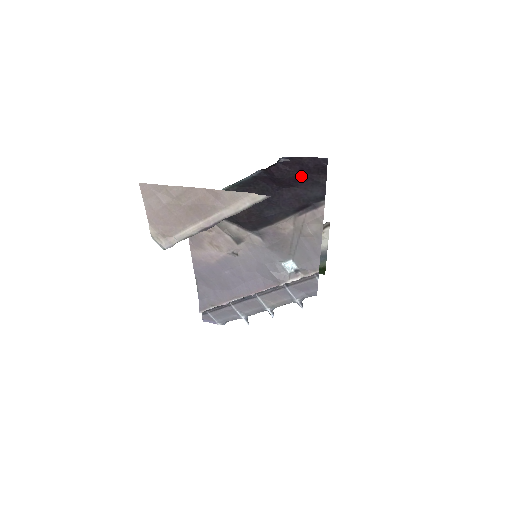
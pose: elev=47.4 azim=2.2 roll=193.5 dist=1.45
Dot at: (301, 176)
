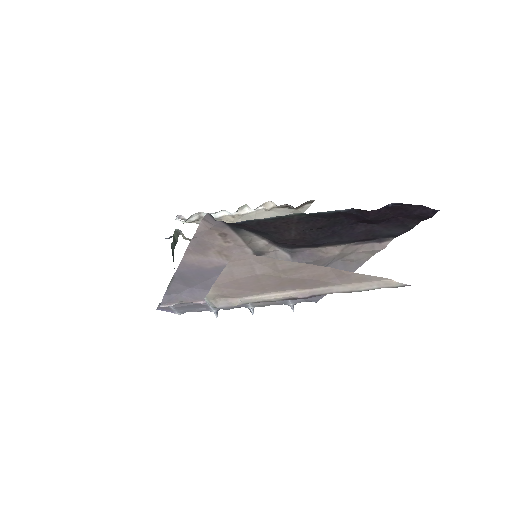
Dot at: (393, 218)
